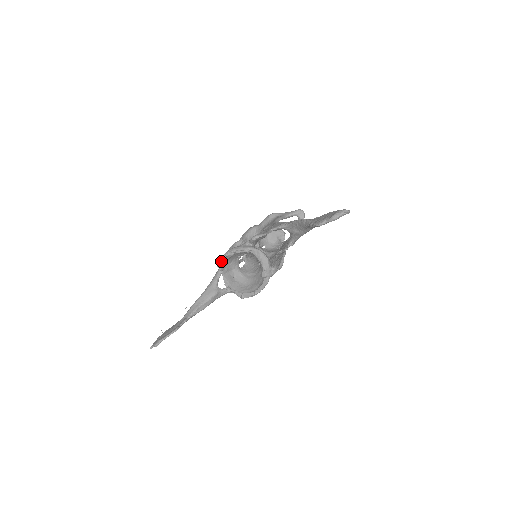
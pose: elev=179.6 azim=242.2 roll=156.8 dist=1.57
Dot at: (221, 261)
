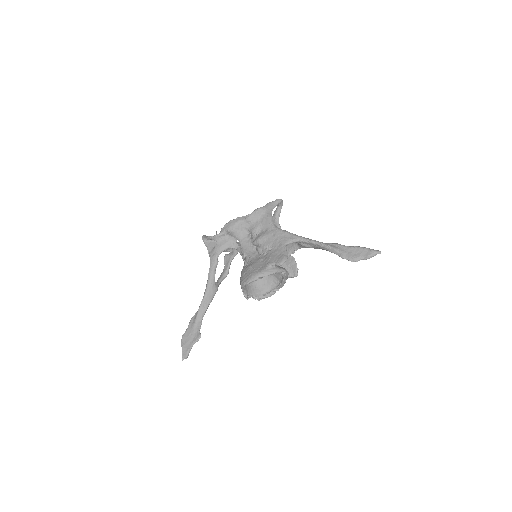
Dot at: (248, 283)
